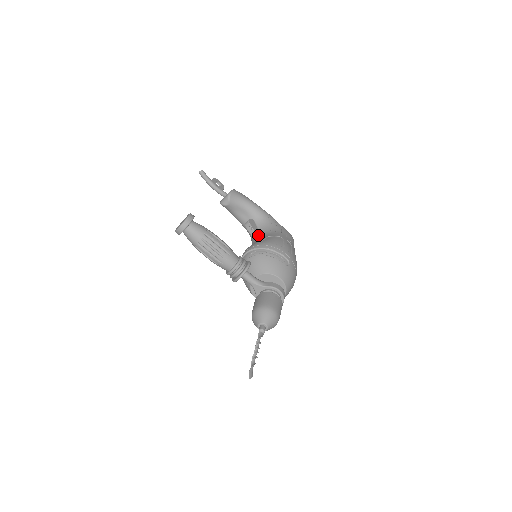
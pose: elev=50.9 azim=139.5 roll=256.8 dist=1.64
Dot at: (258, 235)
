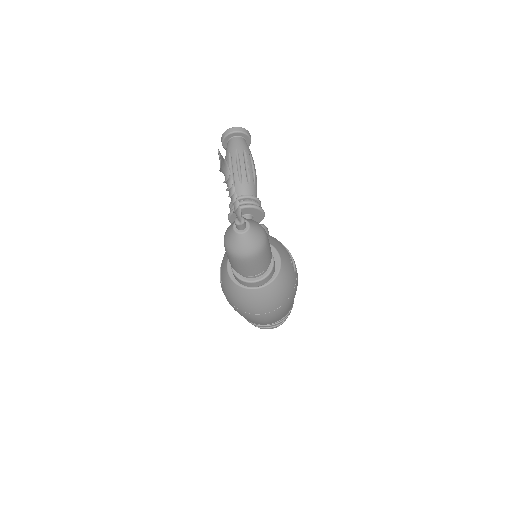
Dot at: occluded
